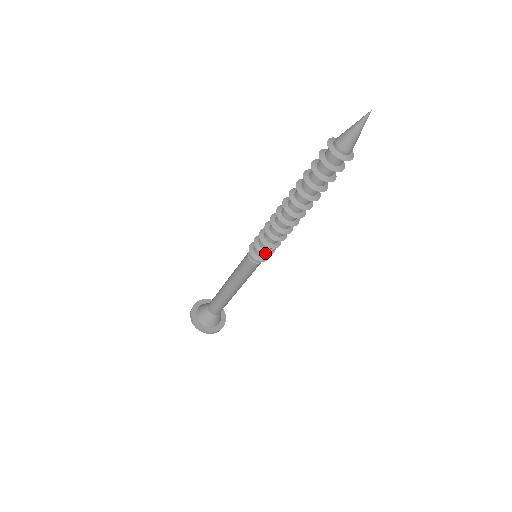
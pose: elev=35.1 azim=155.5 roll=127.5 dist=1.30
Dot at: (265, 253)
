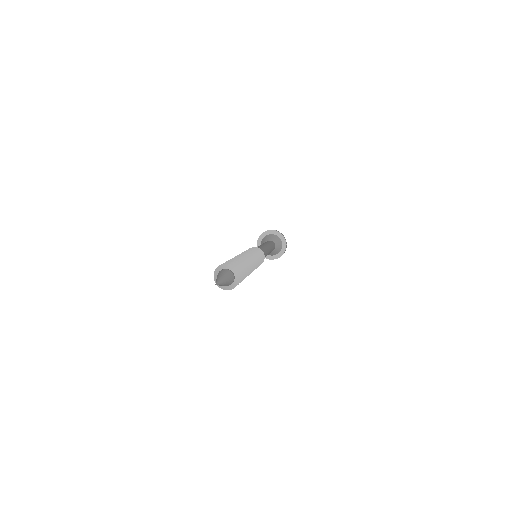
Dot at: occluded
